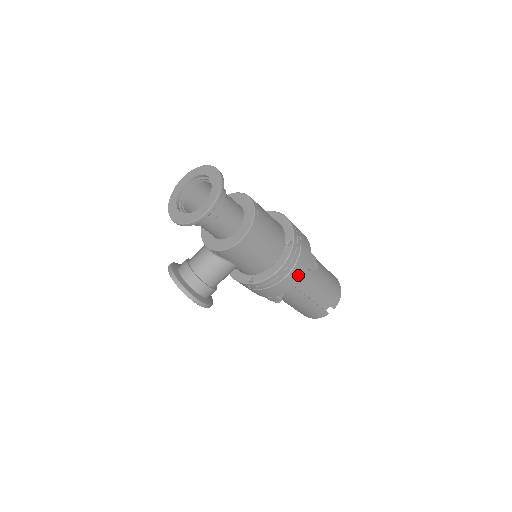
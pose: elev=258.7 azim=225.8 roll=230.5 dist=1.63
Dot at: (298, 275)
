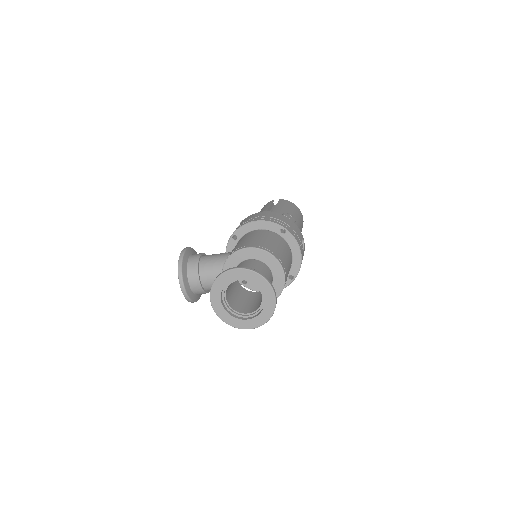
Dot at: occluded
